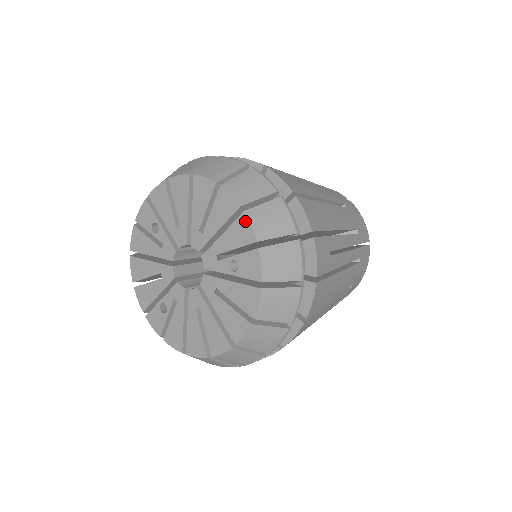
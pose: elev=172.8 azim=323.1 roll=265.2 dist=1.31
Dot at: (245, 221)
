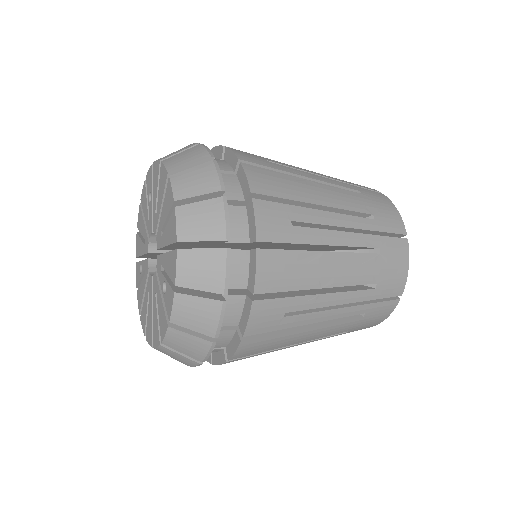
Dot at: (175, 259)
